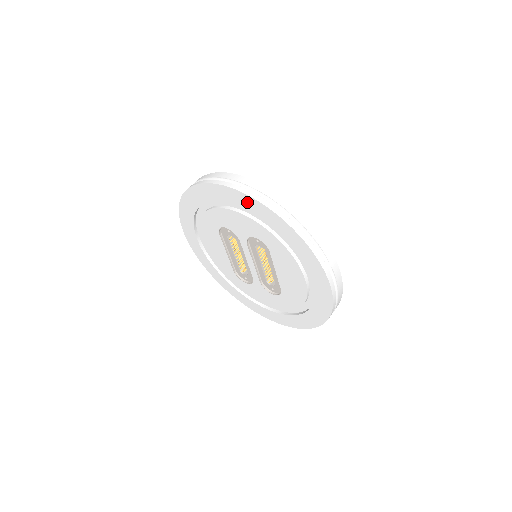
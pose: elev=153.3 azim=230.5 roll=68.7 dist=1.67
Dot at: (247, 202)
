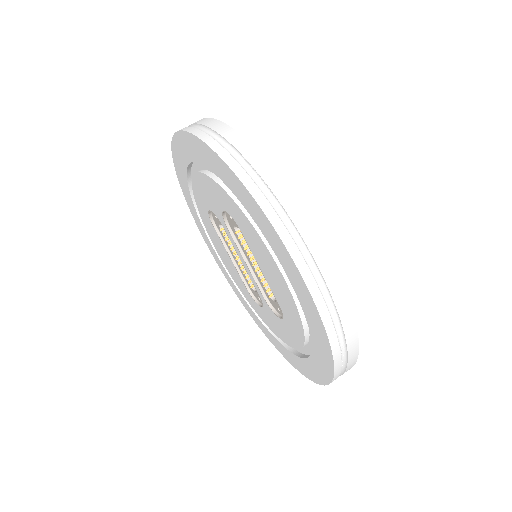
Dot at: (192, 145)
